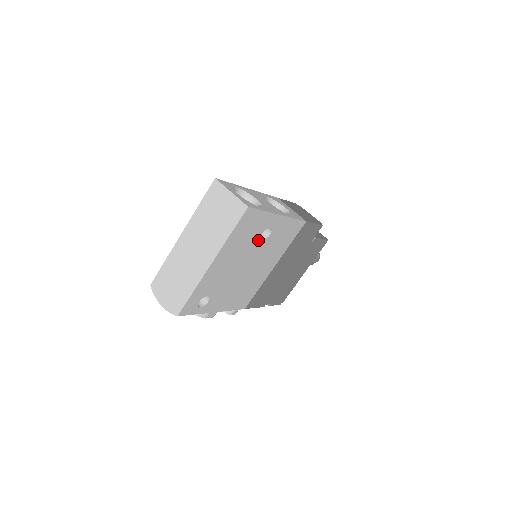
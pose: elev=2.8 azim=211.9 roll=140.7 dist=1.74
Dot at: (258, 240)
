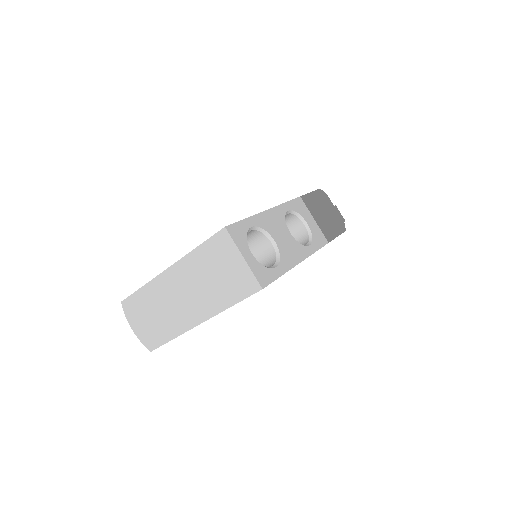
Dot at: occluded
